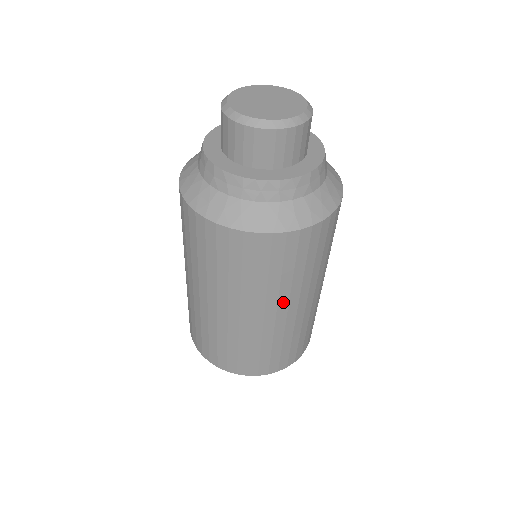
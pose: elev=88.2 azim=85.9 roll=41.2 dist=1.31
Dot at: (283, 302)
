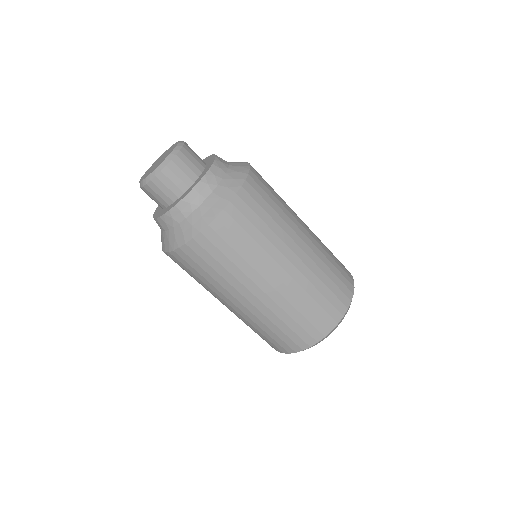
Dot at: (279, 258)
